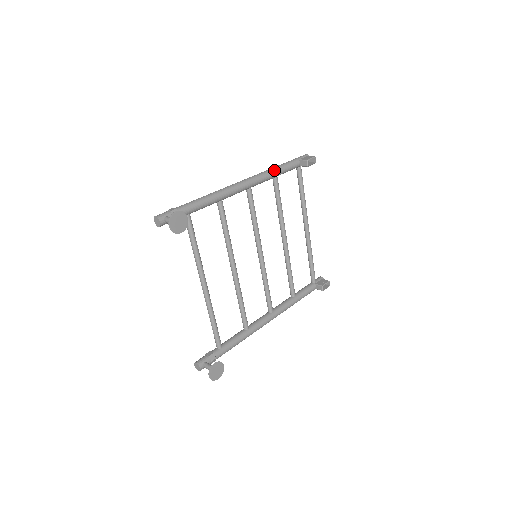
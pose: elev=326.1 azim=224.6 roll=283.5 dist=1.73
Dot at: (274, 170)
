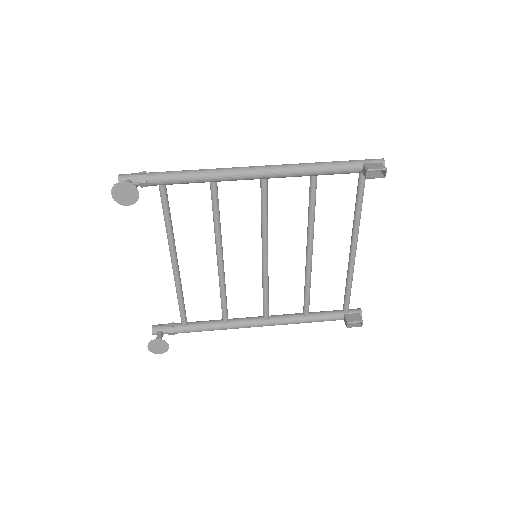
Dot at: (311, 167)
